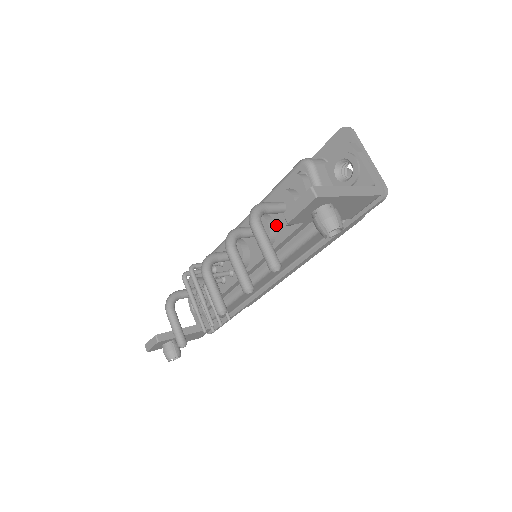
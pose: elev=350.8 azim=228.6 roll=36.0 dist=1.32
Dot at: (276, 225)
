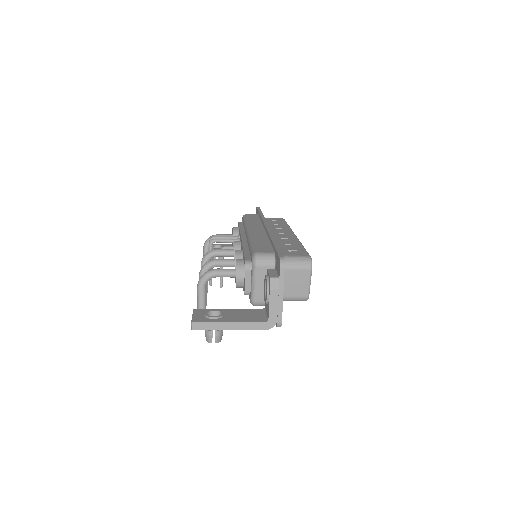
Dot at: occluded
